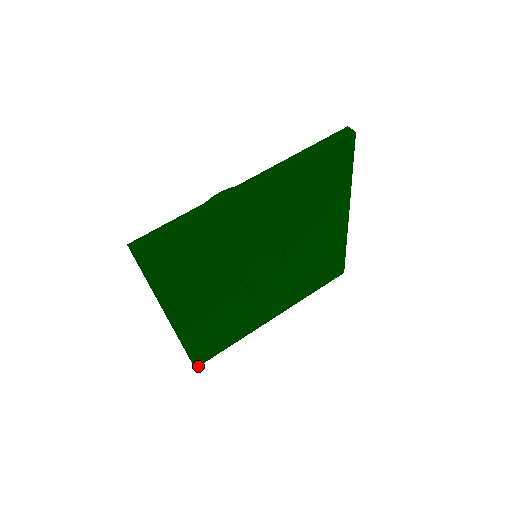
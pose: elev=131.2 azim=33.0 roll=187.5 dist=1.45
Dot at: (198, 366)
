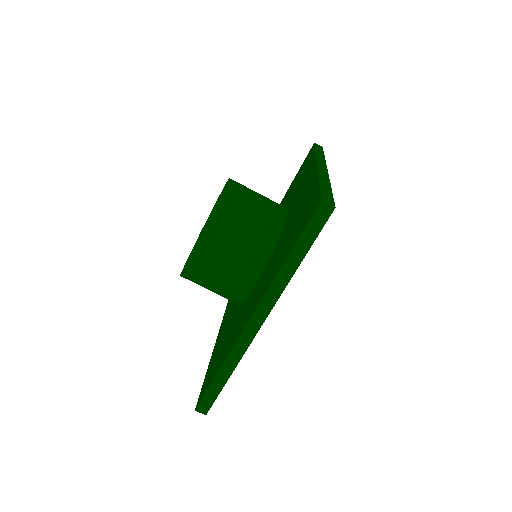
Dot at: occluded
